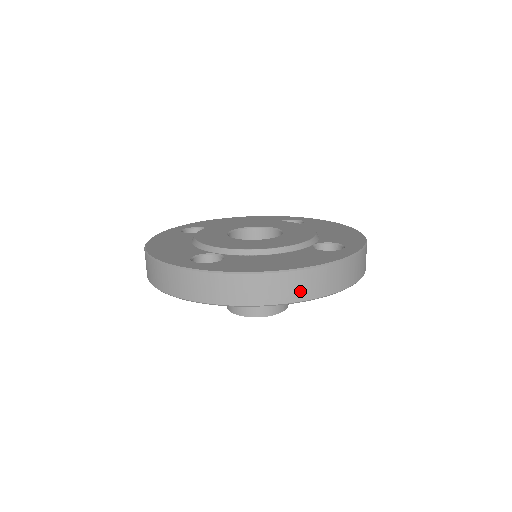
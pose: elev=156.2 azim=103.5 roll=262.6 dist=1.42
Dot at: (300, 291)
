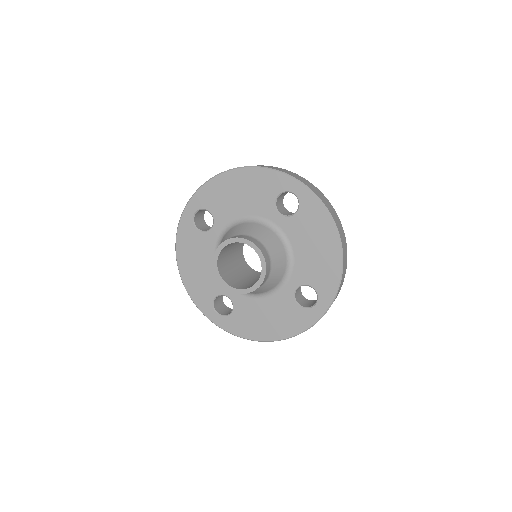
Dot at: occluded
